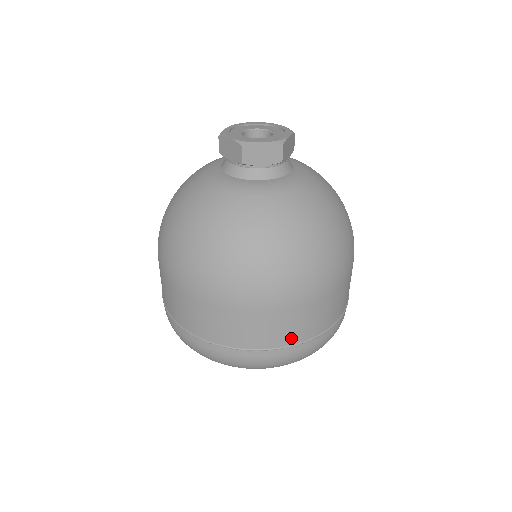
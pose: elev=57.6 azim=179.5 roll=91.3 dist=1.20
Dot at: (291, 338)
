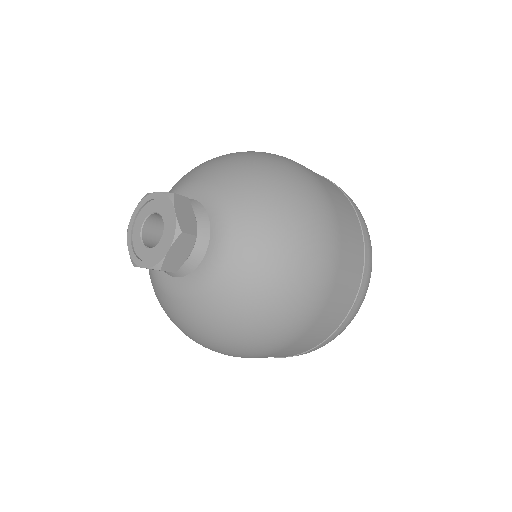
Dot at: (347, 305)
